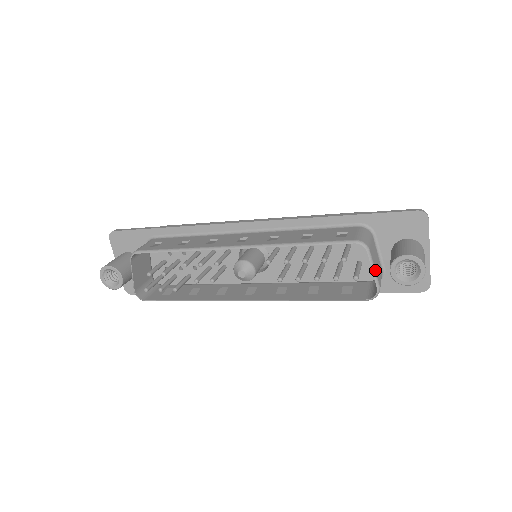
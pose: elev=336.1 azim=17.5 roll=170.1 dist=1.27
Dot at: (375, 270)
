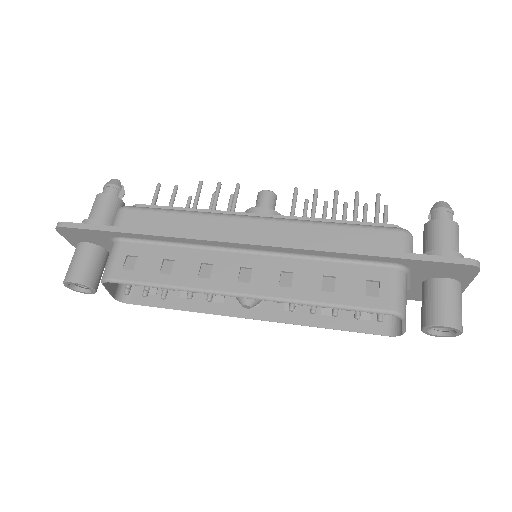
Dot at: (405, 325)
